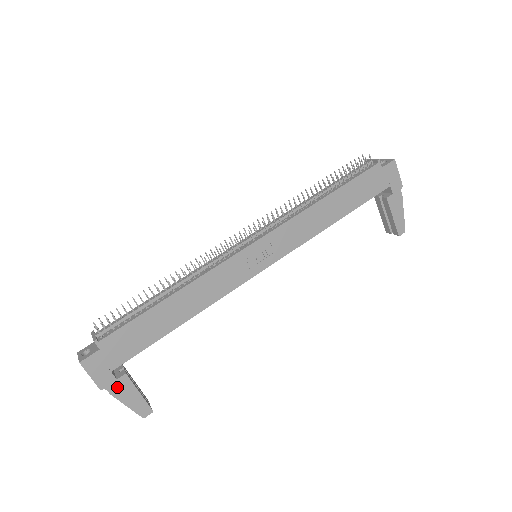
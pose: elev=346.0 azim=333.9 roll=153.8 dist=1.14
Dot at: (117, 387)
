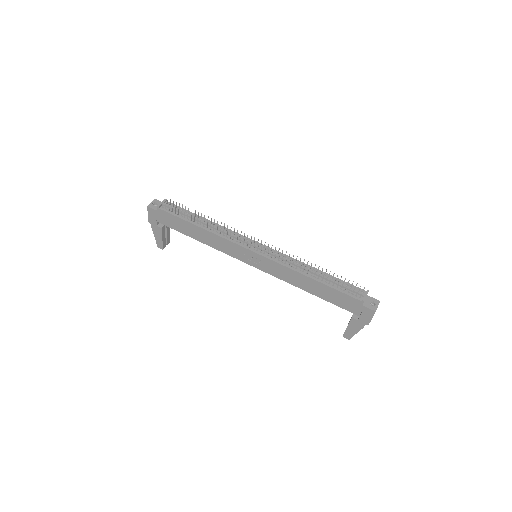
Dot at: (155, 228)
